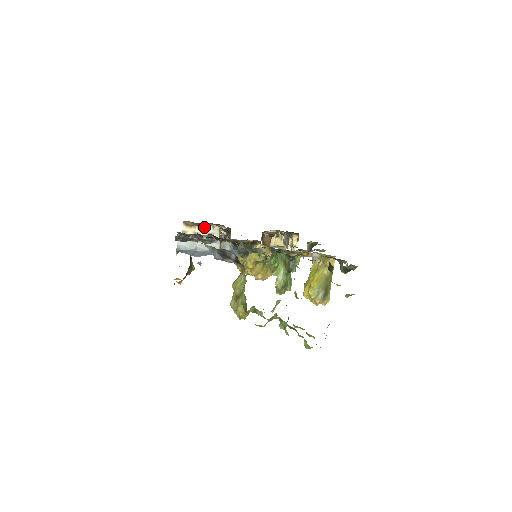
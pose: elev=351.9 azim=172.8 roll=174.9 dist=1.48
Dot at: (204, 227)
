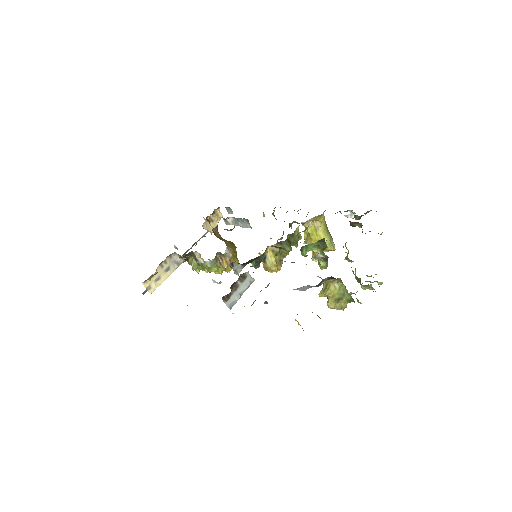
Dot at: (159, 269)
